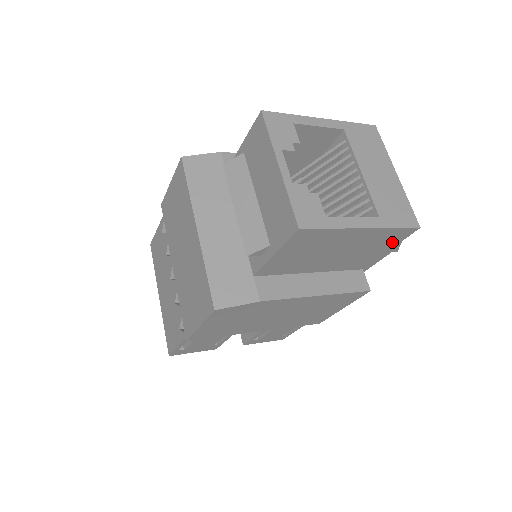
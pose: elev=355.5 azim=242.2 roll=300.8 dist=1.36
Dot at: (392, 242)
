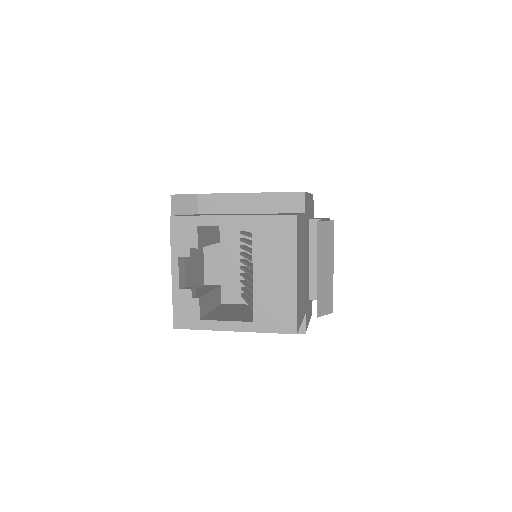
Dot at: occluded
